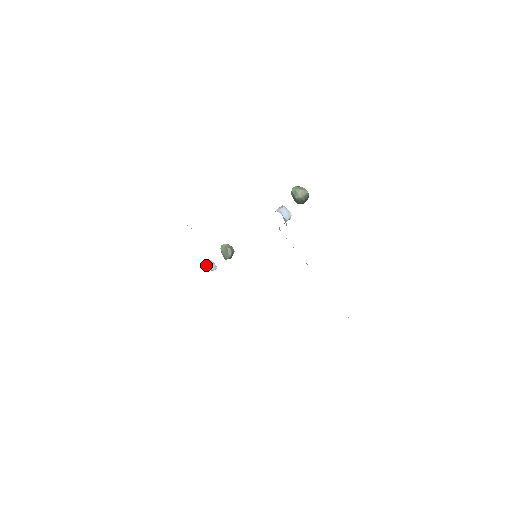
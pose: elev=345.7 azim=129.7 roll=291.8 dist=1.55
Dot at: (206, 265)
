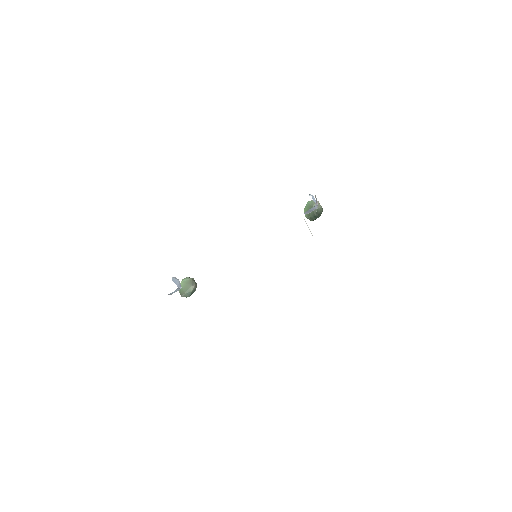
Dot at: (172, 278)
